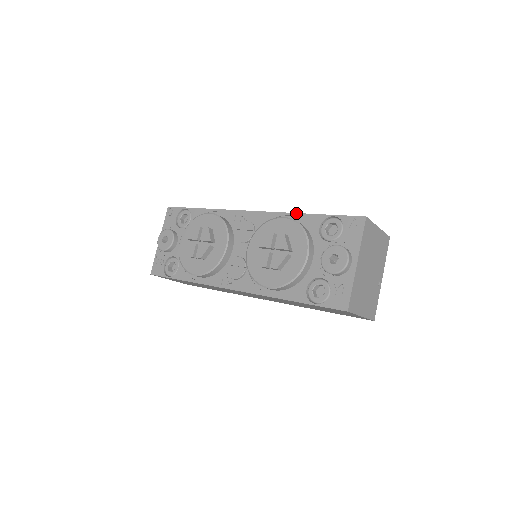
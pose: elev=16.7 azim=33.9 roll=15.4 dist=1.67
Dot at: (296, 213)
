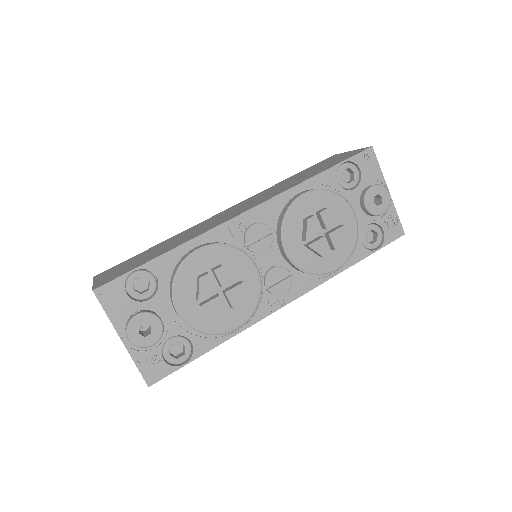
Dot at: (304, 182)
